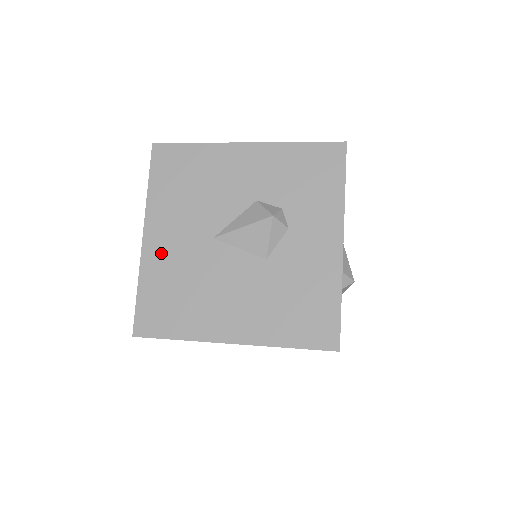
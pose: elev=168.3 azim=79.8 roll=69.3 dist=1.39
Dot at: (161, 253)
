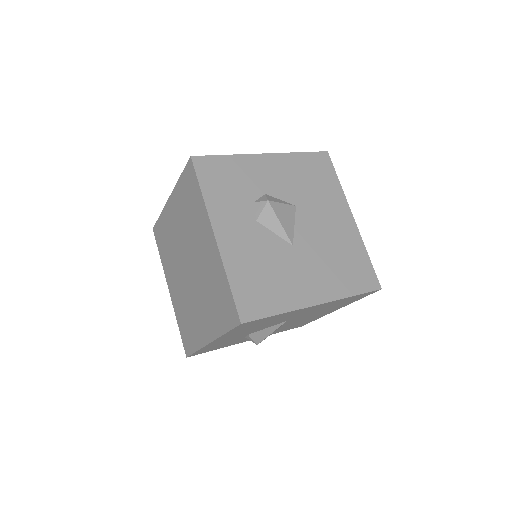
Dot at: occluded
